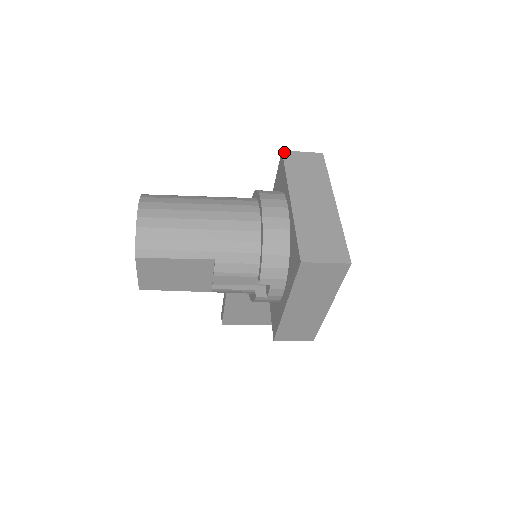
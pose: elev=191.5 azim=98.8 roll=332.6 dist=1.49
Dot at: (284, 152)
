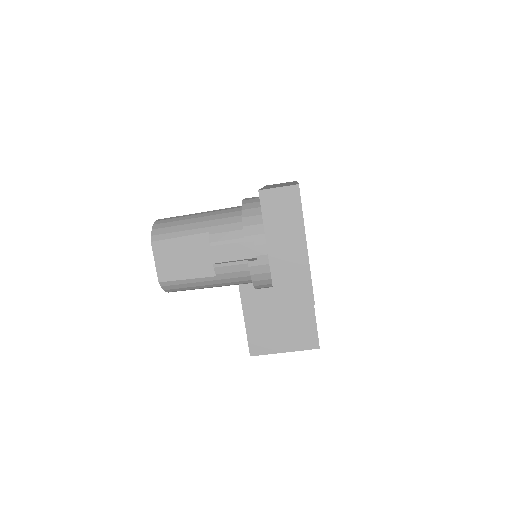
Dot at: (267, 185)
